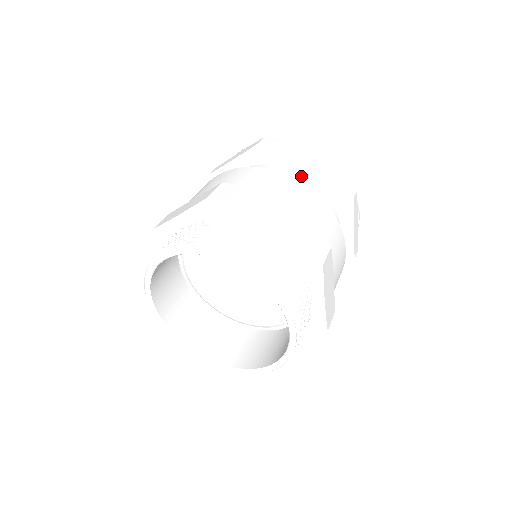
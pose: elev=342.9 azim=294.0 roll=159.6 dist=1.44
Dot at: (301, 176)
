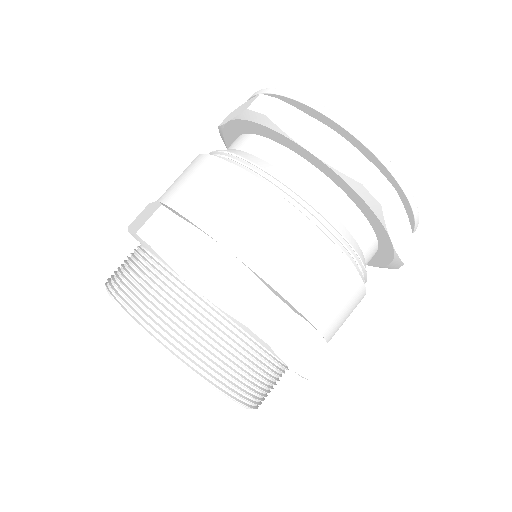
Dot at: (303, 165)
